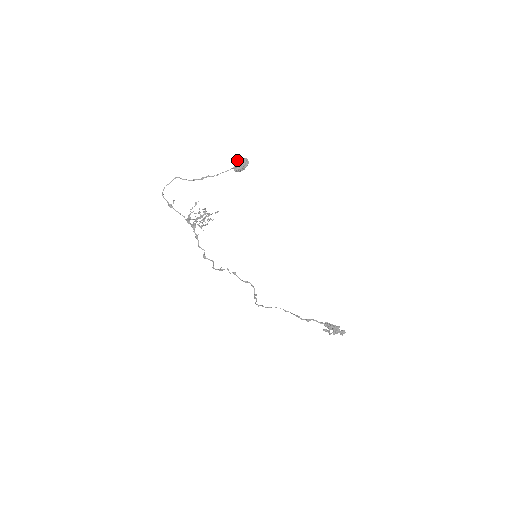
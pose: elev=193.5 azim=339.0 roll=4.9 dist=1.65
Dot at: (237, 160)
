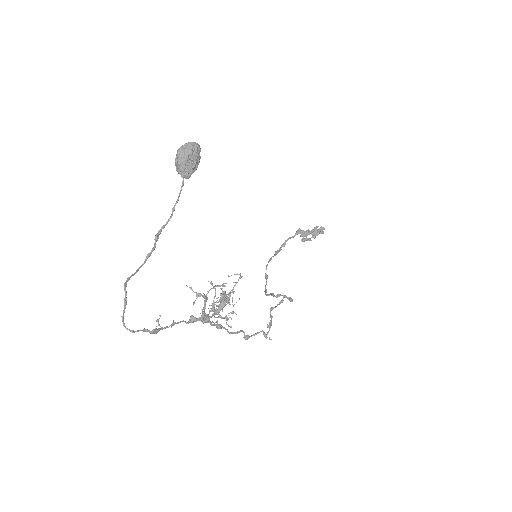
Dot at: (180, 157)
